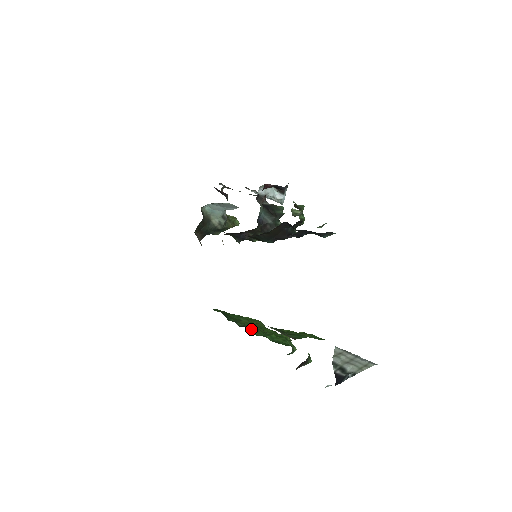
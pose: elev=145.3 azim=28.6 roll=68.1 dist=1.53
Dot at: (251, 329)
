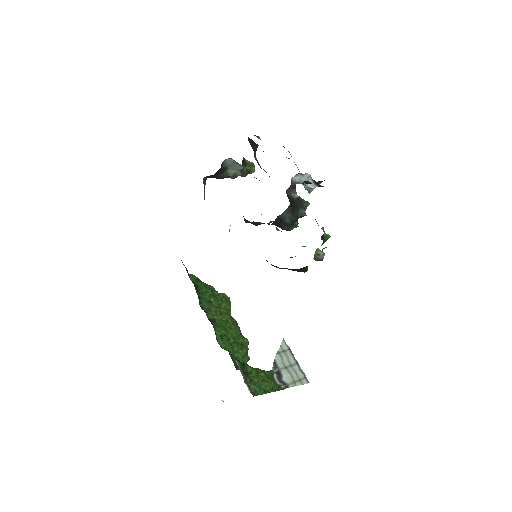
Dot at: (218, 333)
